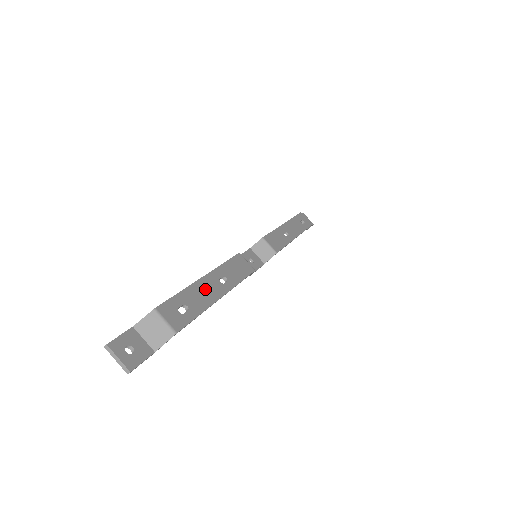
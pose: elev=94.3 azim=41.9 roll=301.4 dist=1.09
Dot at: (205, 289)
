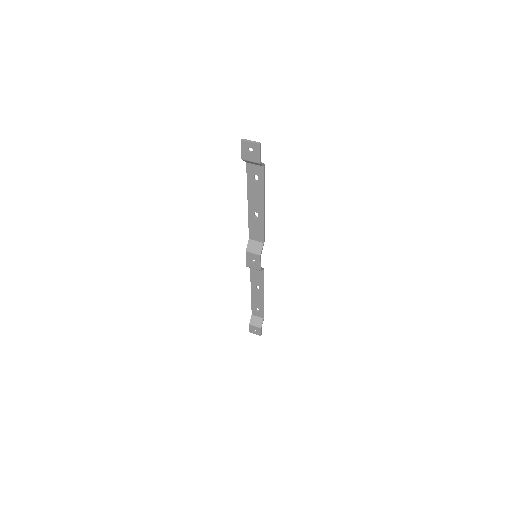
Dot at: (255, 198)
